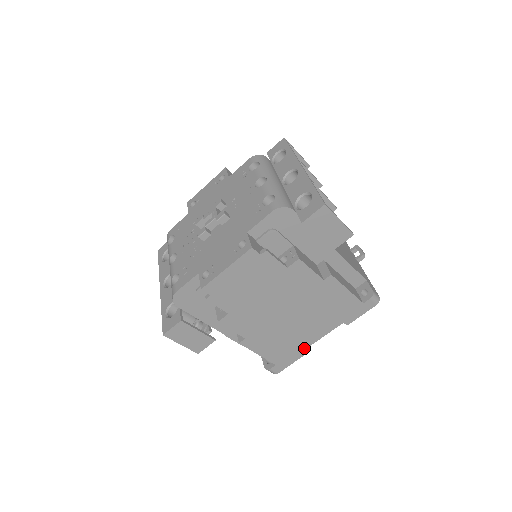
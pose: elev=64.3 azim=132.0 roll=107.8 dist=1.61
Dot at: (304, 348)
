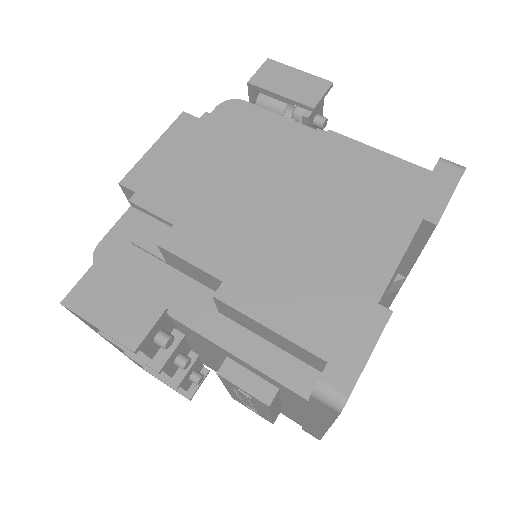
Dot at: (374, 299)
